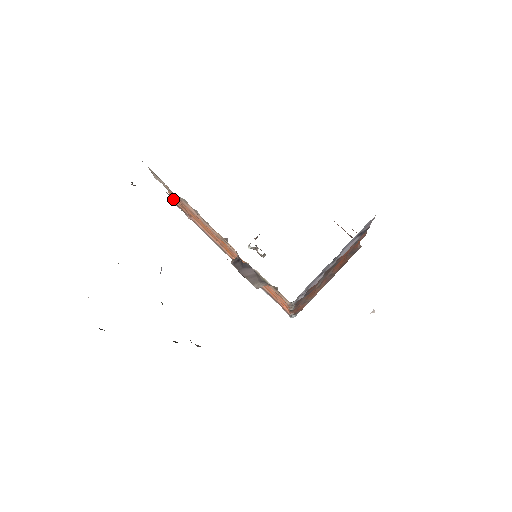
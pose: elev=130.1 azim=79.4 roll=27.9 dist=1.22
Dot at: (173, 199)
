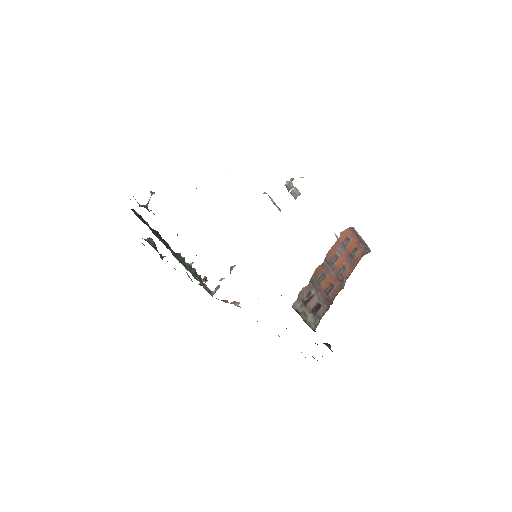
Dot at: occluded
